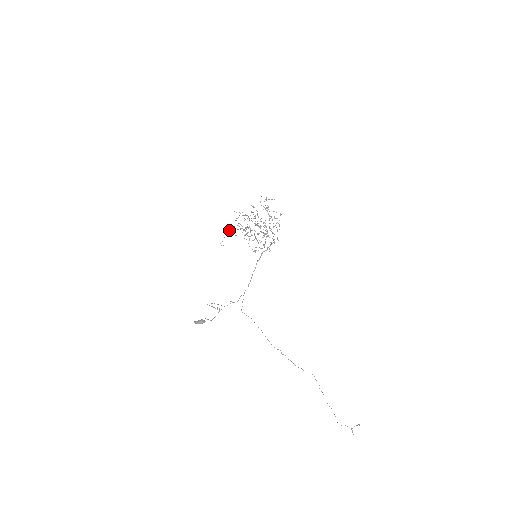
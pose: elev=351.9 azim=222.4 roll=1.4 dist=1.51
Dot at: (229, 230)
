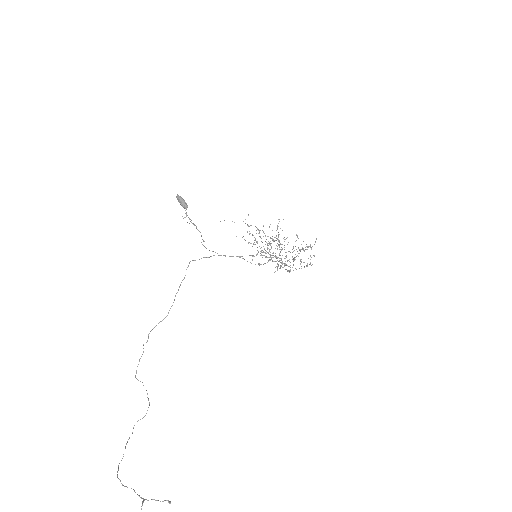
Dot at: occluded
